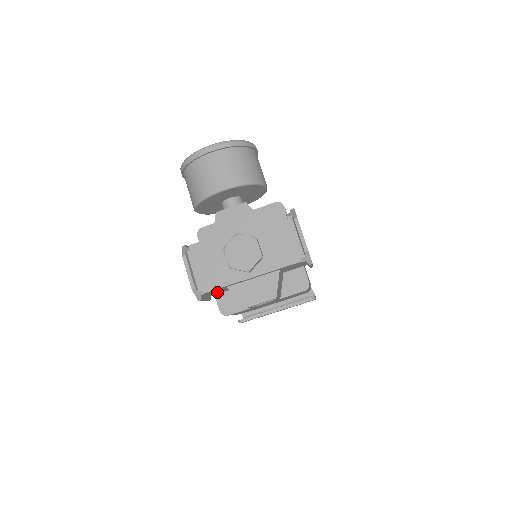
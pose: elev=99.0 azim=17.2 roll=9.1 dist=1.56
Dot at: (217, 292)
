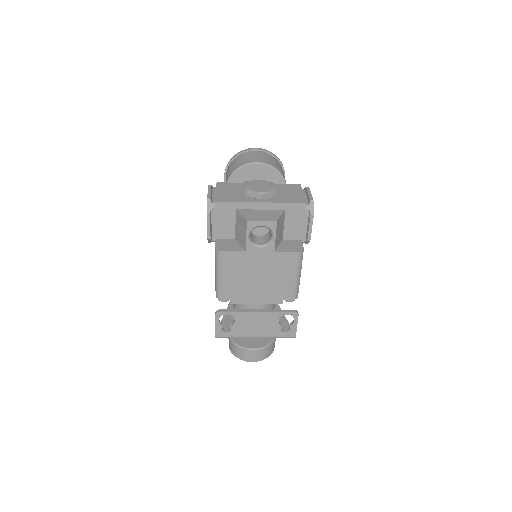
Dot at: (222, 227)
